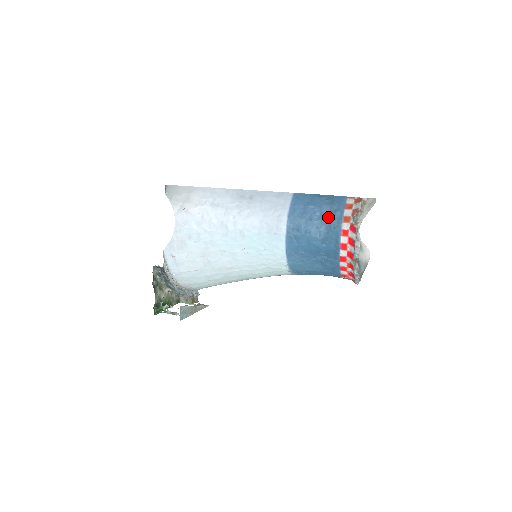
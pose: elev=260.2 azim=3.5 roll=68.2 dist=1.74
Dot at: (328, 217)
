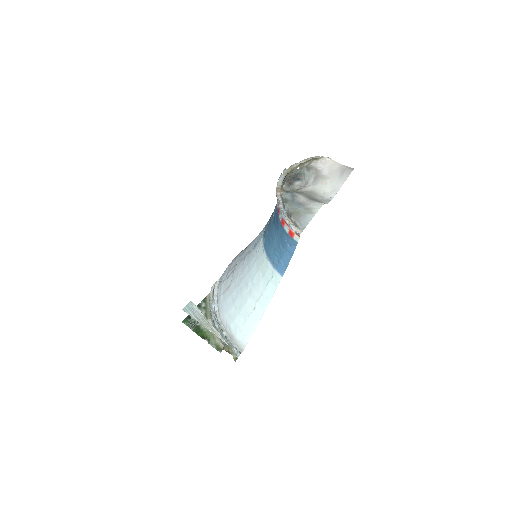
Dot at: occluded
